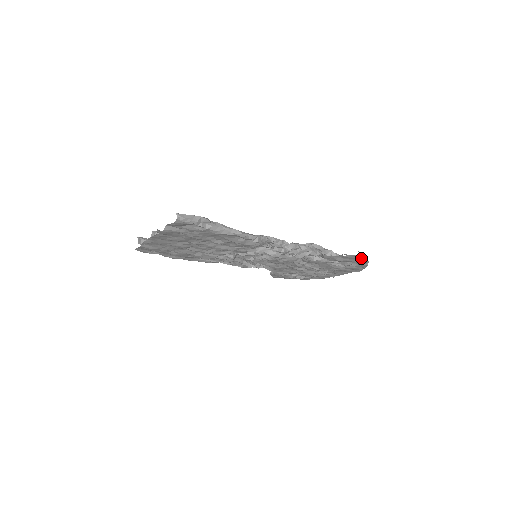
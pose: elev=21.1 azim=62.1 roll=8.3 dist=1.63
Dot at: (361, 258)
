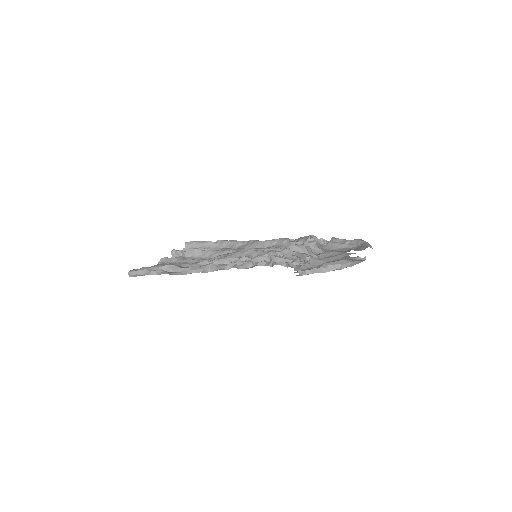
Dot at: (312, 273)
